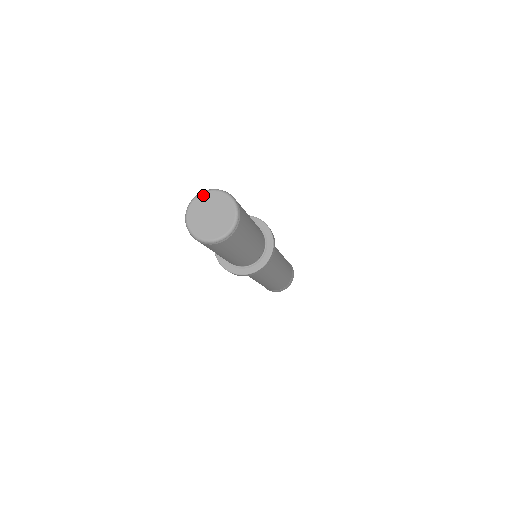
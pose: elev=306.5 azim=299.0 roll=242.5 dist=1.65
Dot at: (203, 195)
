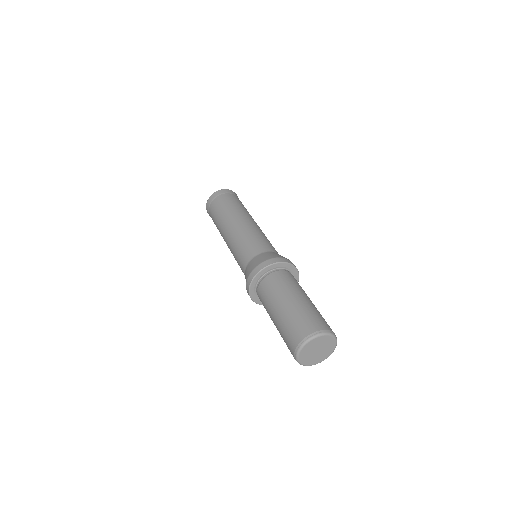
Dot at: (305, 347)
